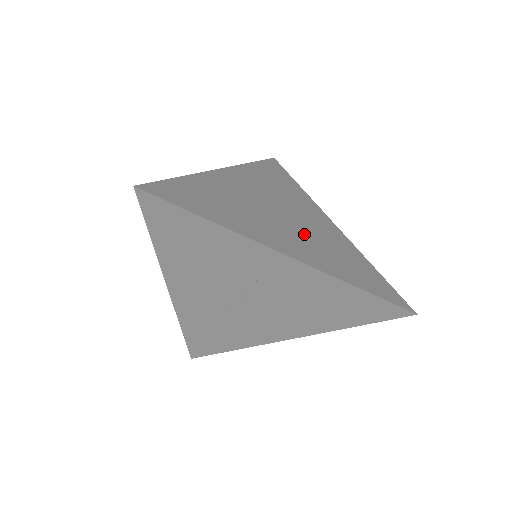
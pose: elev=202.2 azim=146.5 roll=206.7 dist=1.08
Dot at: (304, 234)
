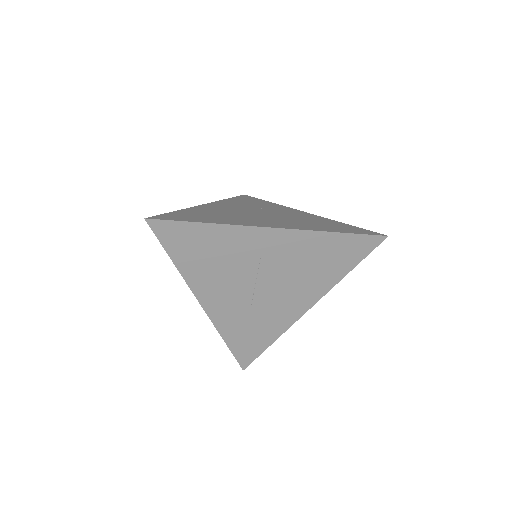
Dot at: (281, 219)
